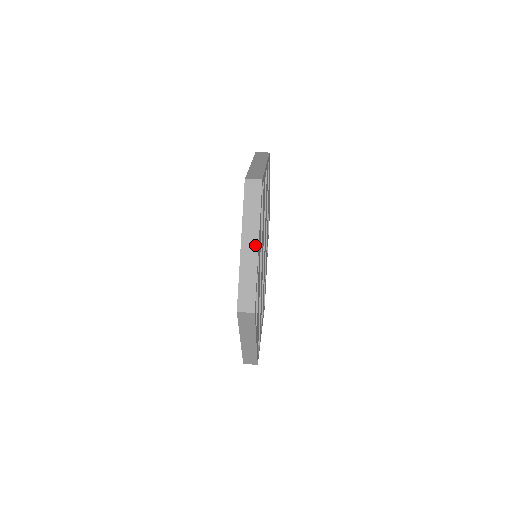
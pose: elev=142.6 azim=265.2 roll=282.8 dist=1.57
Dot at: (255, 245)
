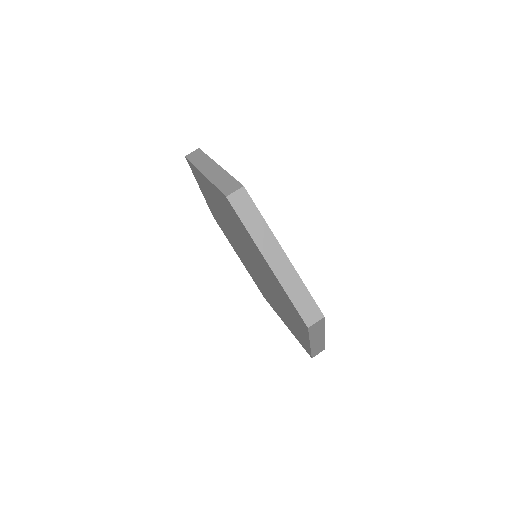
Dot at: (322, 338)
